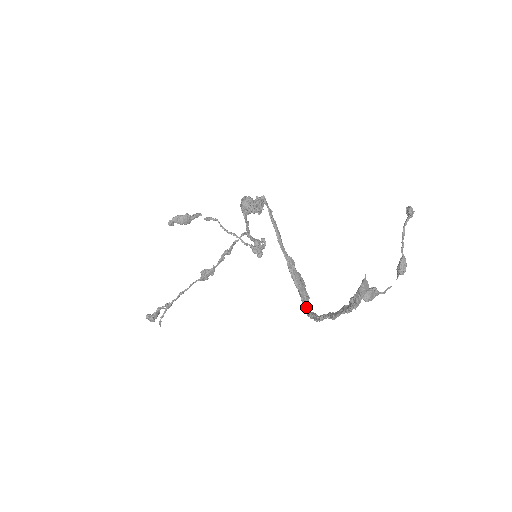
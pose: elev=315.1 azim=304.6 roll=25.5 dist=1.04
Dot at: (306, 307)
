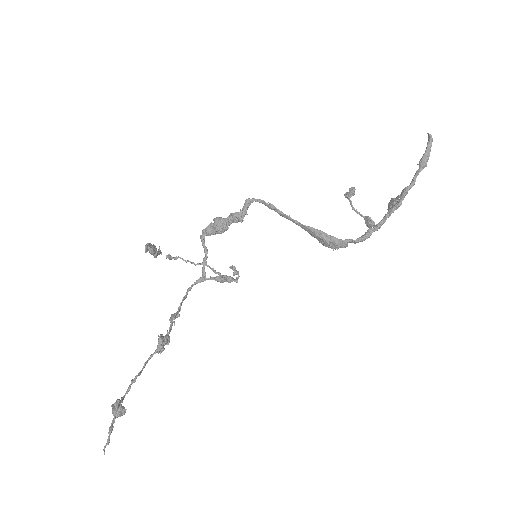
Dot at: (353, 240)
